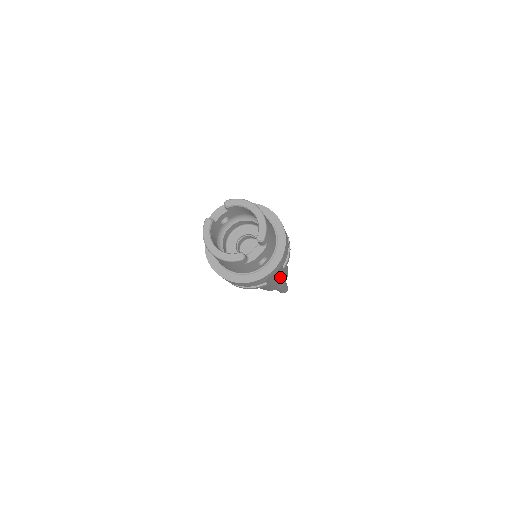
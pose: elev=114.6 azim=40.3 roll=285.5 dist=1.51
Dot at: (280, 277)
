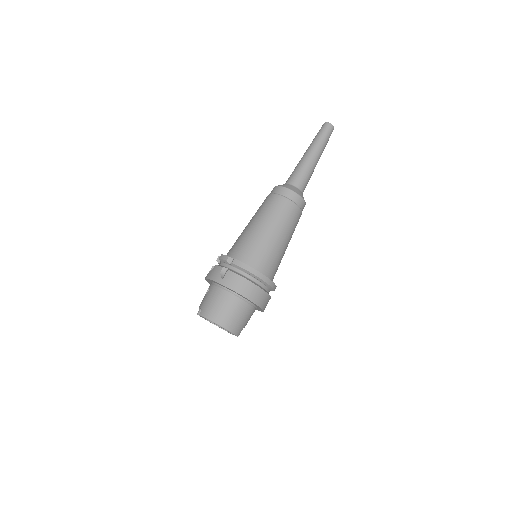
Dot at: occluded
